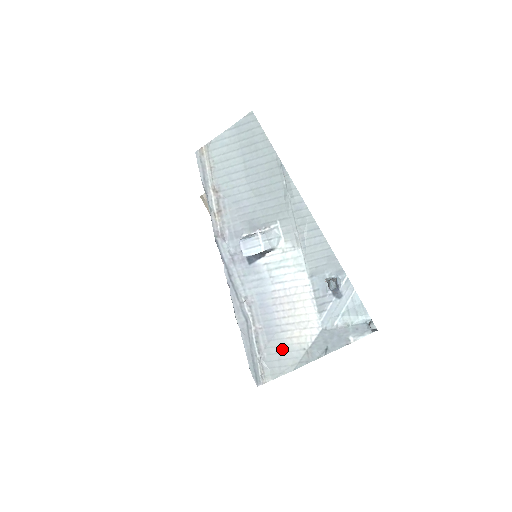
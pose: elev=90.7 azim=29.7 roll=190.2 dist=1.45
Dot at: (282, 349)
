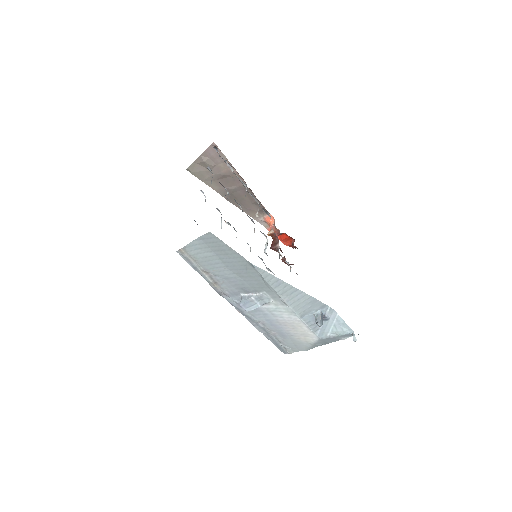
Dot at: (295, 342)
